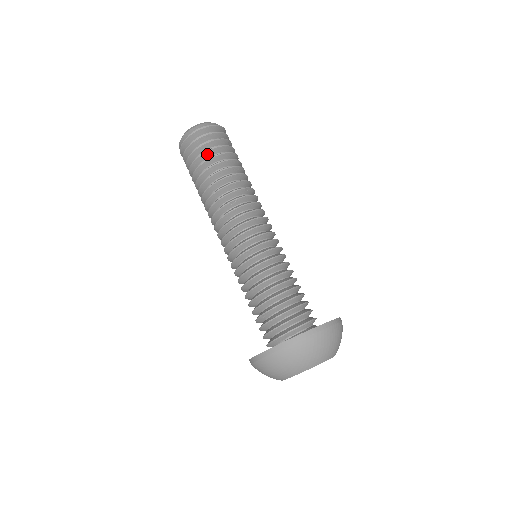
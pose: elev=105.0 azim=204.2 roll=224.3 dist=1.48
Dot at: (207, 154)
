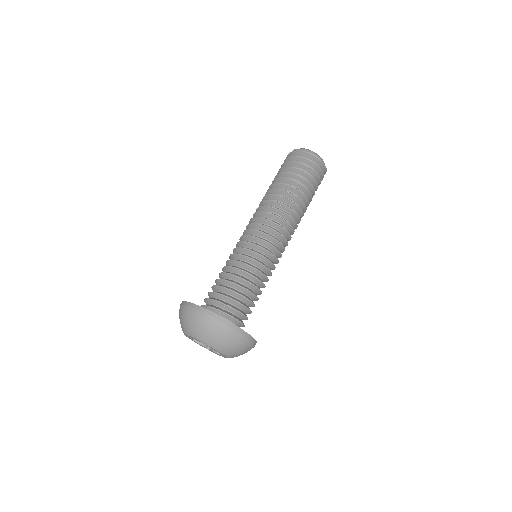
Dot at: (283, 170)
